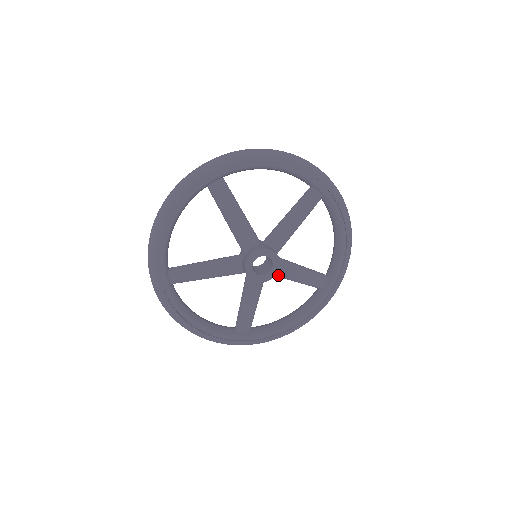
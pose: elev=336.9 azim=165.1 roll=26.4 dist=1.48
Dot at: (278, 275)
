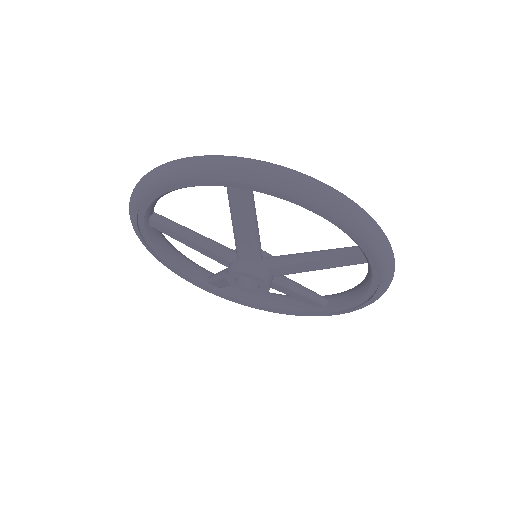
Dot at: (285, 274)
